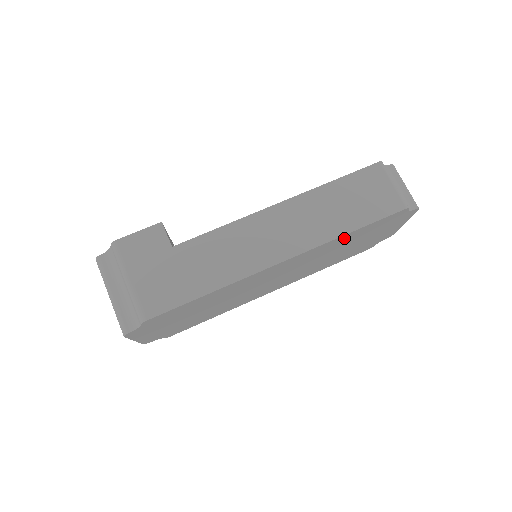
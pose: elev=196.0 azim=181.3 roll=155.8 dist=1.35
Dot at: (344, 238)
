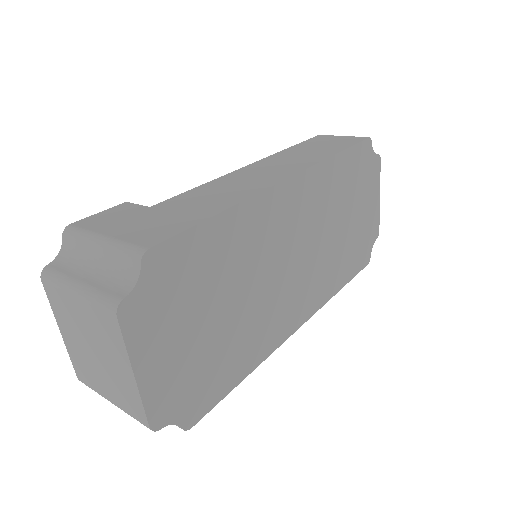
Dot at: (335, 170)
